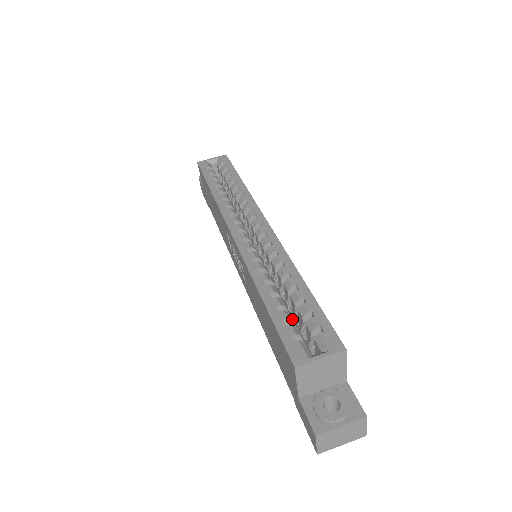
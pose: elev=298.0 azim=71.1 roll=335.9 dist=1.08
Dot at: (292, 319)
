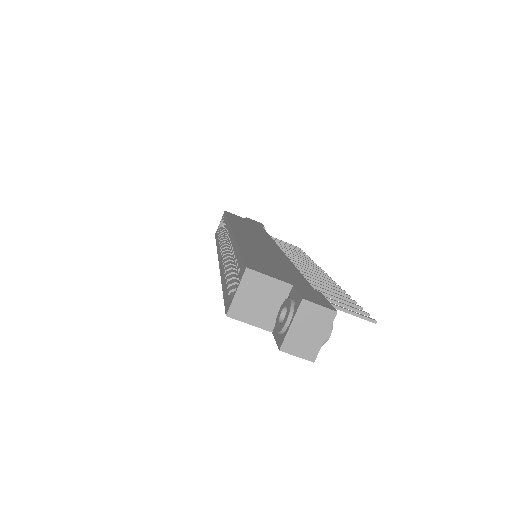
Dot at: (234, 282)
